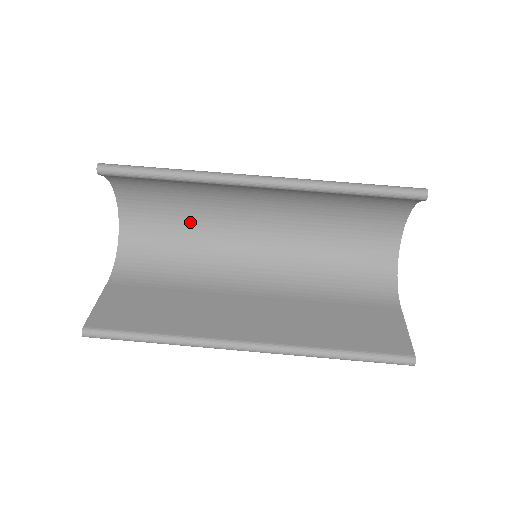
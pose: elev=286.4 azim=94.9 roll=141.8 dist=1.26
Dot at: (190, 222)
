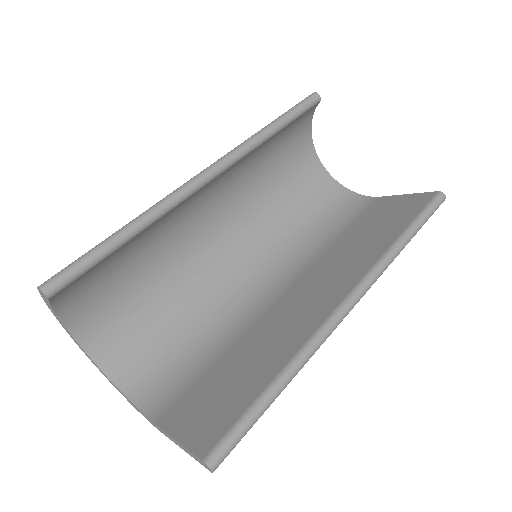
Dot at: (167, 295)
